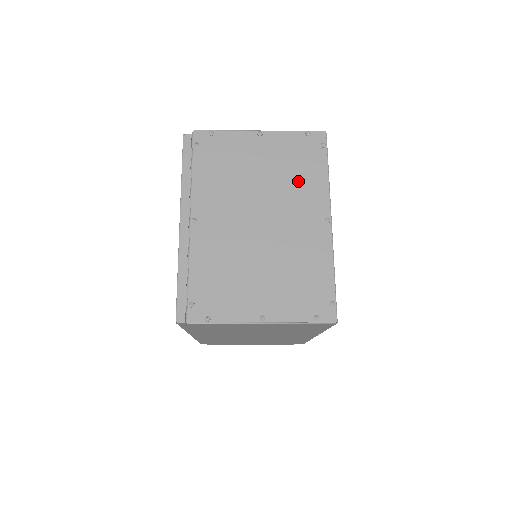
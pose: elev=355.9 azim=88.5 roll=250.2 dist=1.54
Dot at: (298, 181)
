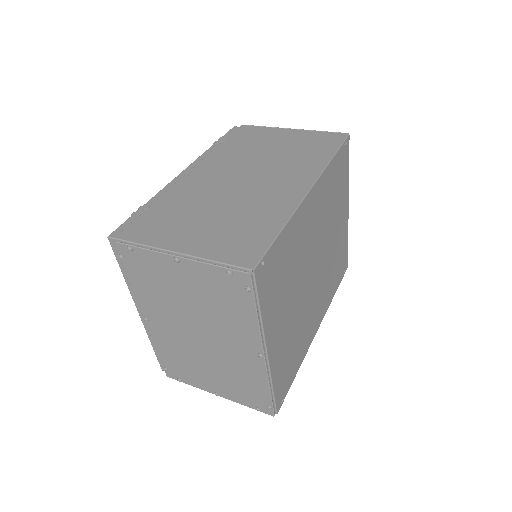
Dot at: (227, 316)
